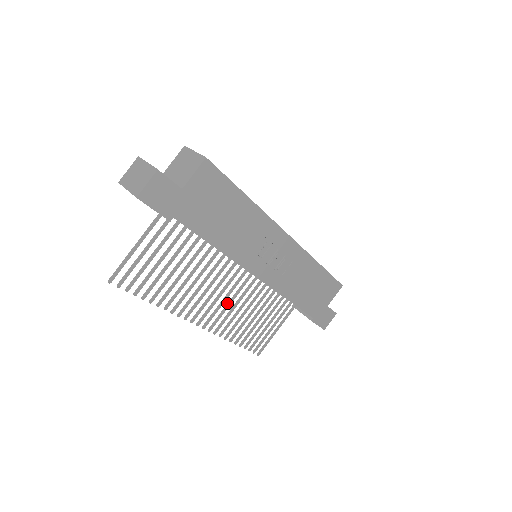
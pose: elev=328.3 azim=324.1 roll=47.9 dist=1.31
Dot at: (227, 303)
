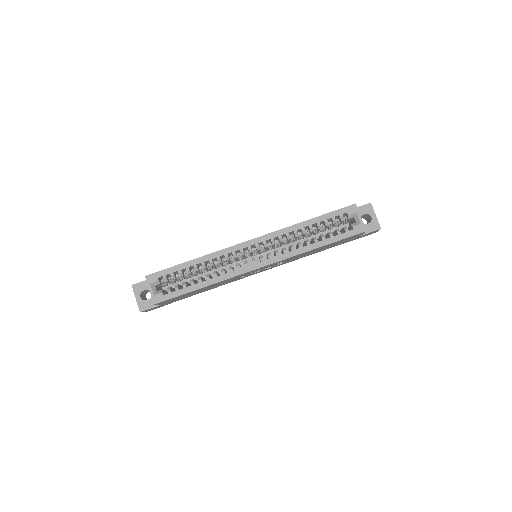
Dot at: occluded
